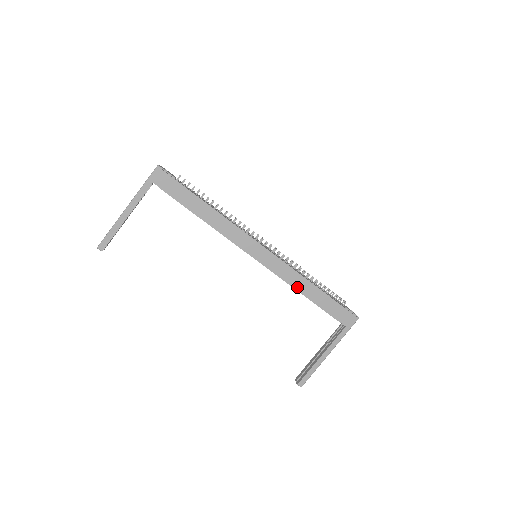
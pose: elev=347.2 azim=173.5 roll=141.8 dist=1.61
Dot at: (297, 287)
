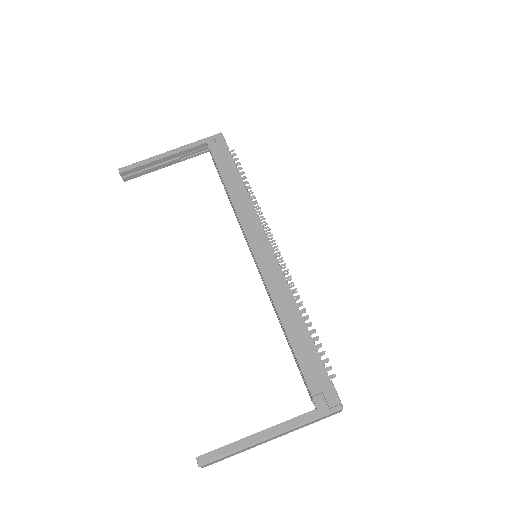
Dot at: (280, 309)
